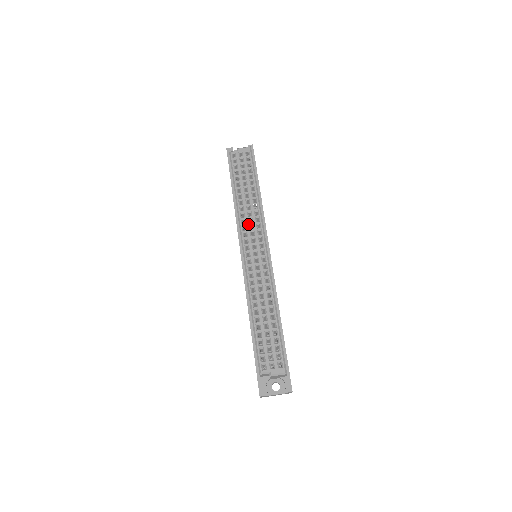
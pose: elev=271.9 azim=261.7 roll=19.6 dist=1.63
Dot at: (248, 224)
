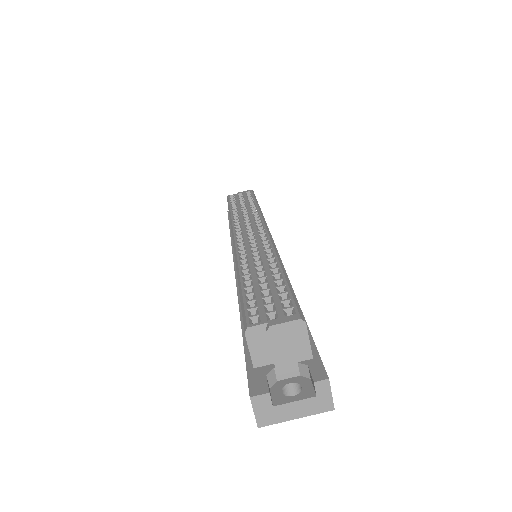
Dot at: (243, 221)
